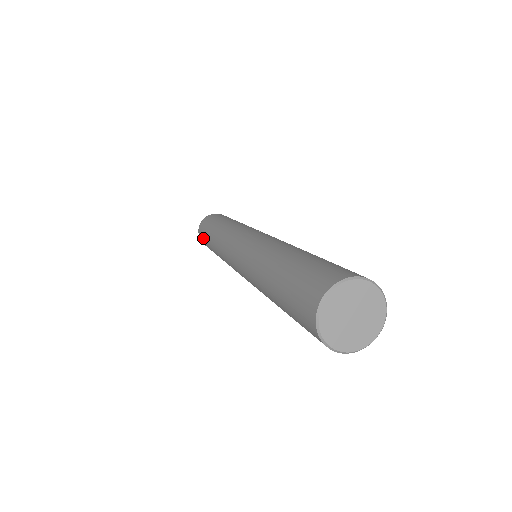
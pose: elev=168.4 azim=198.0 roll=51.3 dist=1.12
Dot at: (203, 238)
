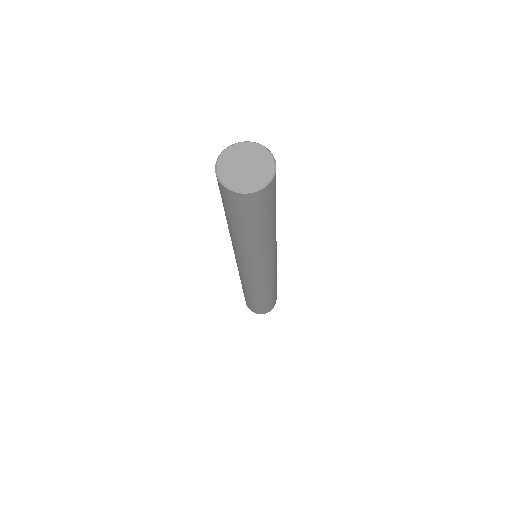
Dot at: occluded
